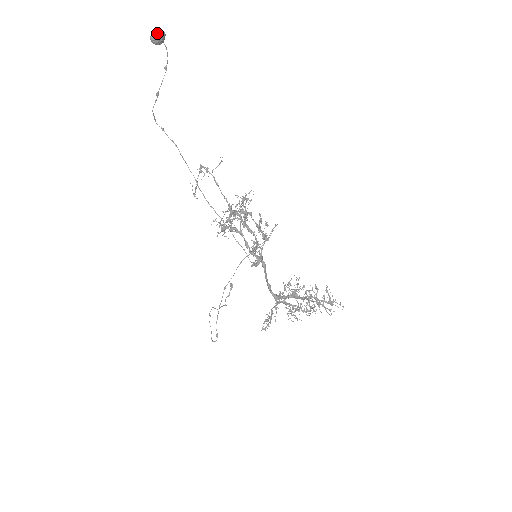
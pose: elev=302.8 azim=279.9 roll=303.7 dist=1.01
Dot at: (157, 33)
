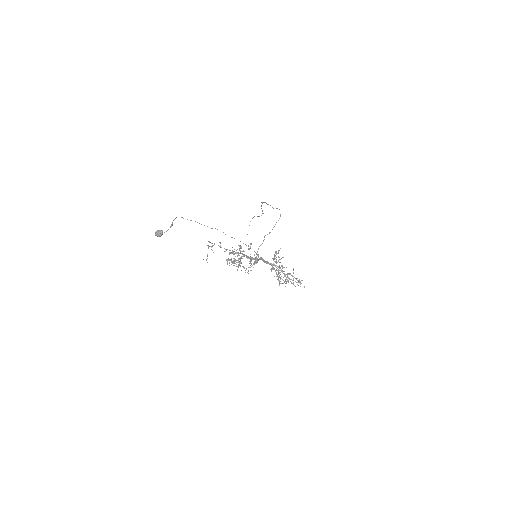
Dot at: (157, 236)
